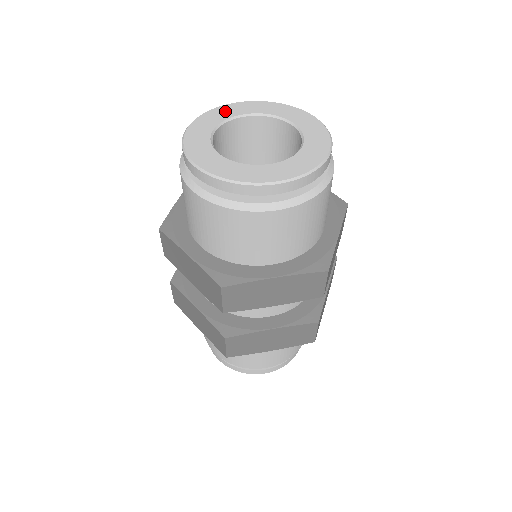
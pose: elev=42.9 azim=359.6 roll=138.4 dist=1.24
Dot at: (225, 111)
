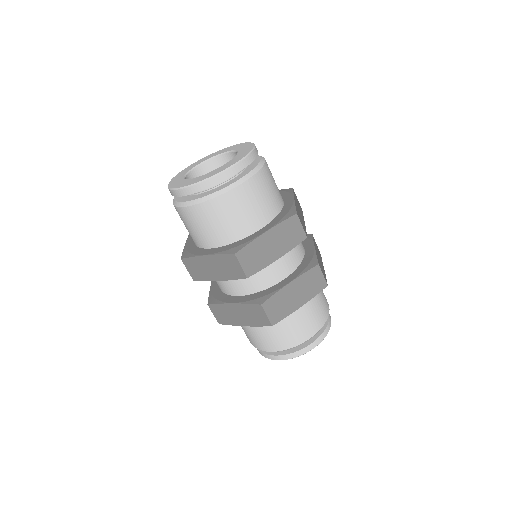
Dot at: (219, 152)
